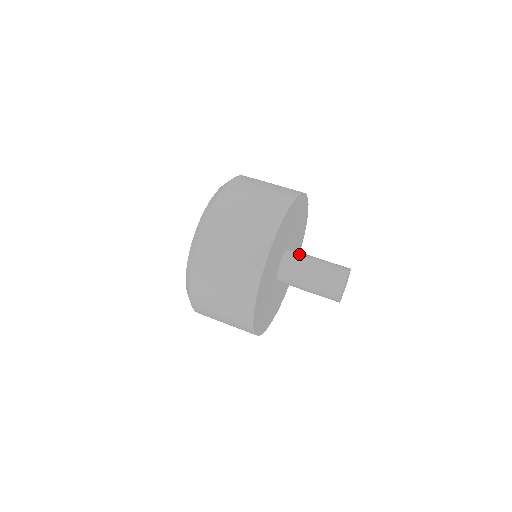
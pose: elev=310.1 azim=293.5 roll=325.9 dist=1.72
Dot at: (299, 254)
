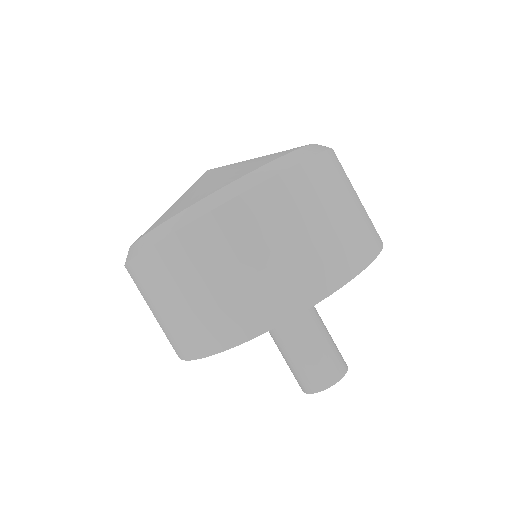
Dot at: occluded
